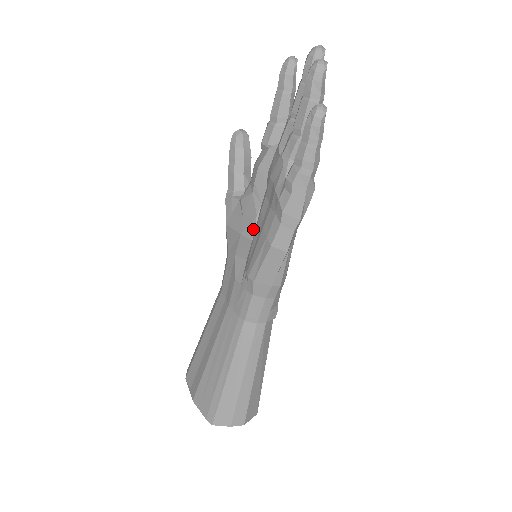
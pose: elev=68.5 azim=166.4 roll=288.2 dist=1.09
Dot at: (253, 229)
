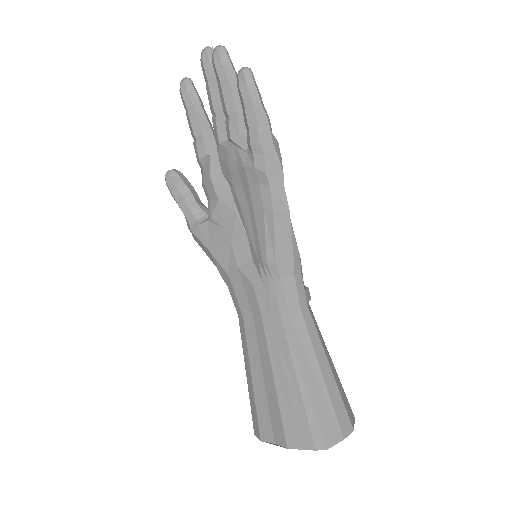
Dot at: (241, 226)
